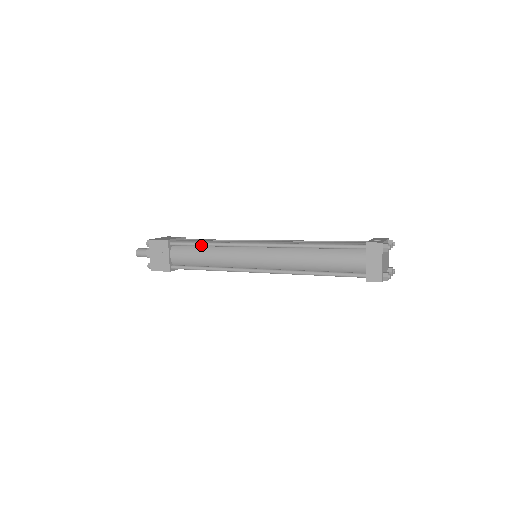
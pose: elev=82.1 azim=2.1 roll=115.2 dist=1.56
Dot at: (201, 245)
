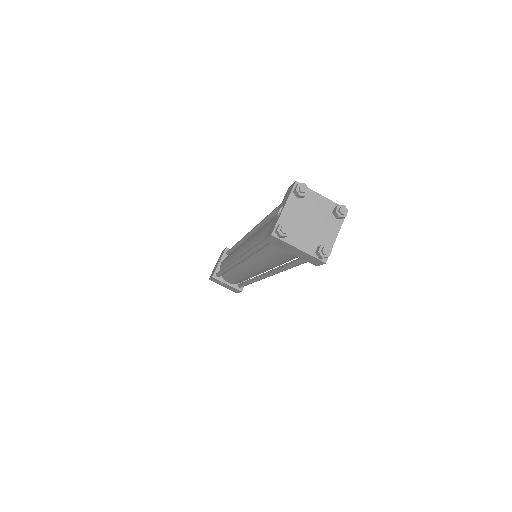
Dot at: occluded
